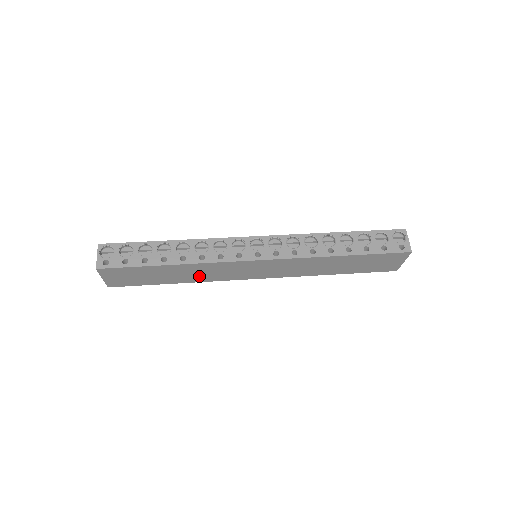
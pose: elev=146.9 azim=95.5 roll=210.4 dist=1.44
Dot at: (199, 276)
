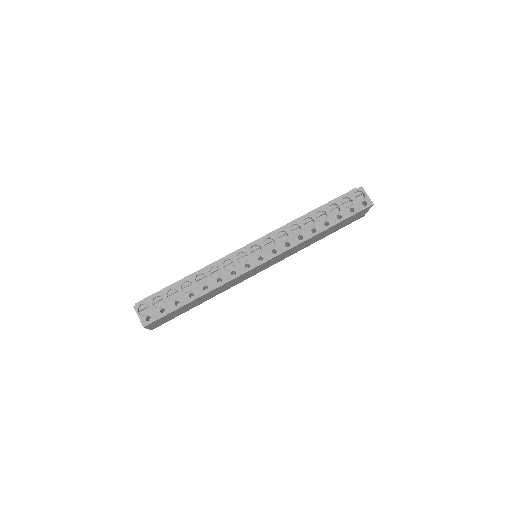
Dot at: (219, 291)
